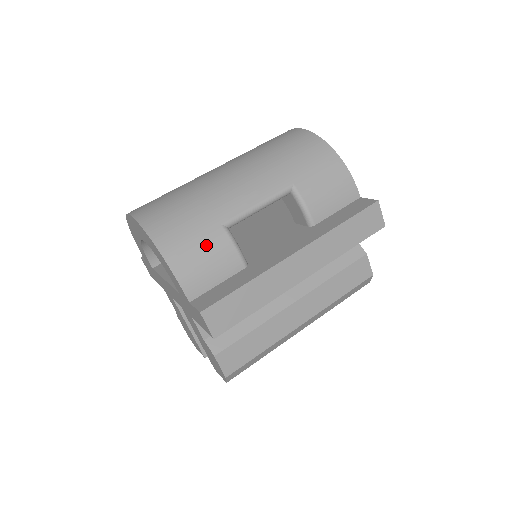
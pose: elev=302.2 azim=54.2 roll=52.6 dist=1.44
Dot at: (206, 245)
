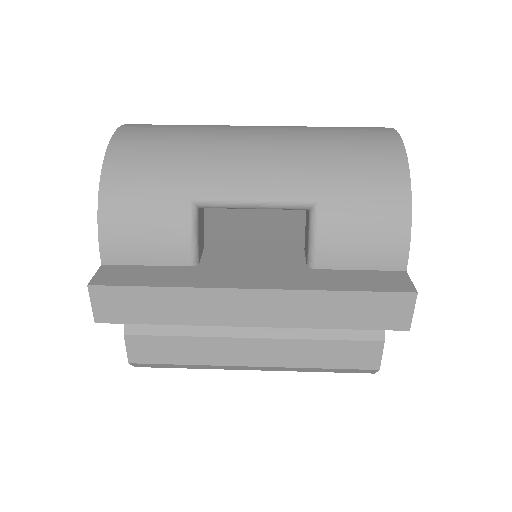
Dot at: (155, 212)
